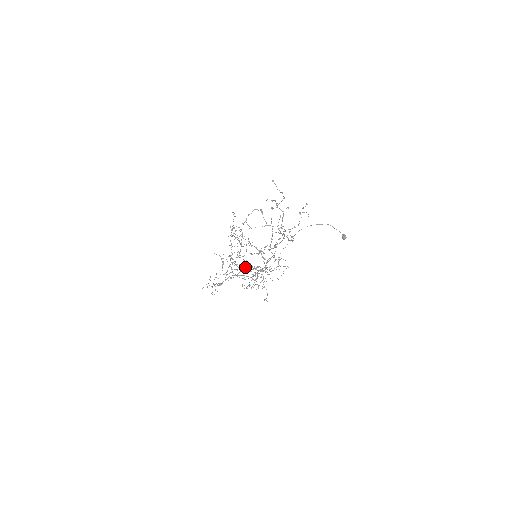
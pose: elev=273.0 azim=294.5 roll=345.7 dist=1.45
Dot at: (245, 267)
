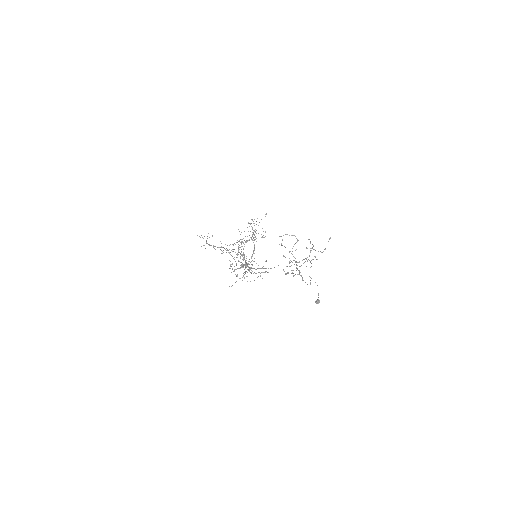
Dot at: (244, 256)
